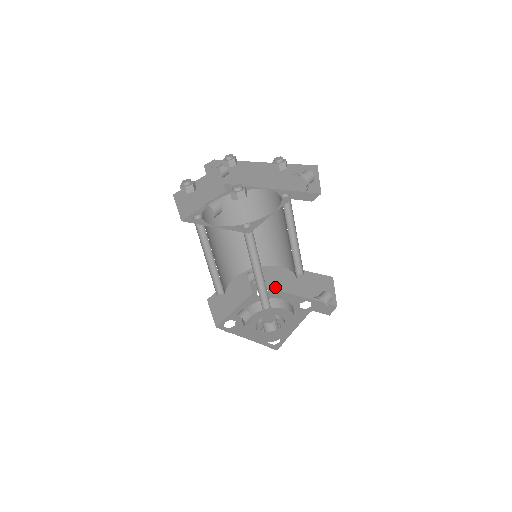
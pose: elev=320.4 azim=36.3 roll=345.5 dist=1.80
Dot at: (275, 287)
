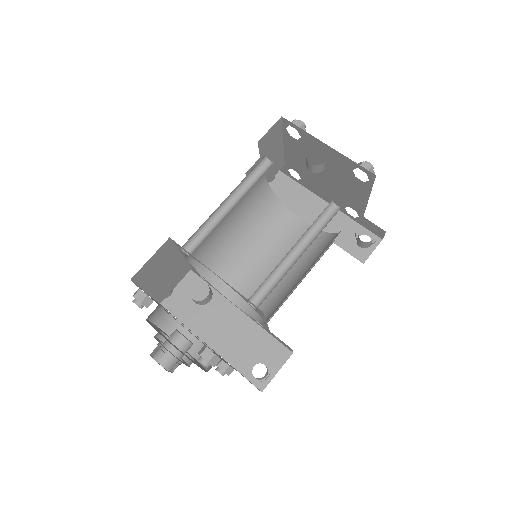
Dot at: (189, 322)
